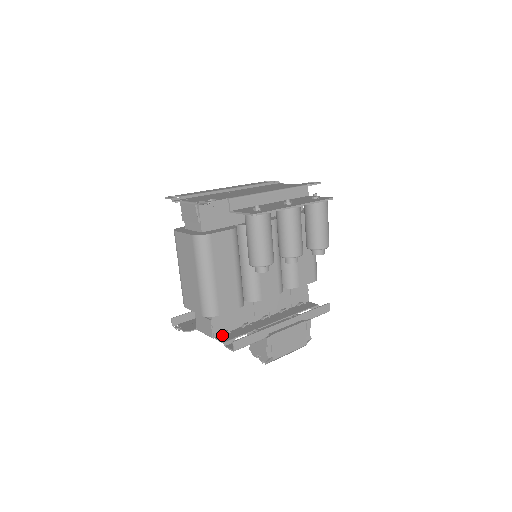
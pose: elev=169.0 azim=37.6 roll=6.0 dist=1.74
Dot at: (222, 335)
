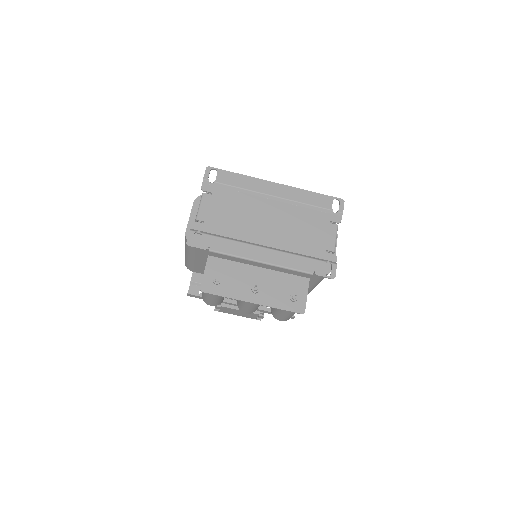
Dot at: occluded
